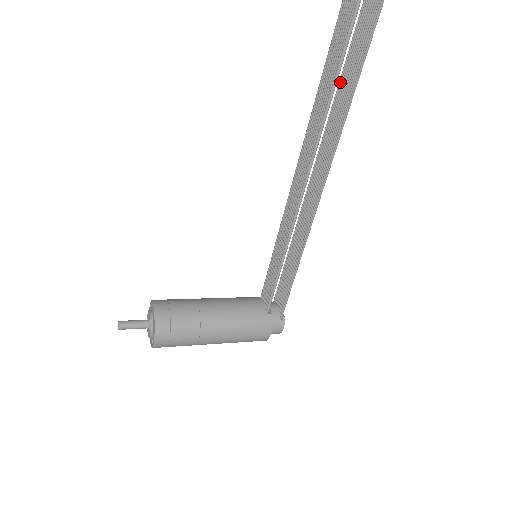
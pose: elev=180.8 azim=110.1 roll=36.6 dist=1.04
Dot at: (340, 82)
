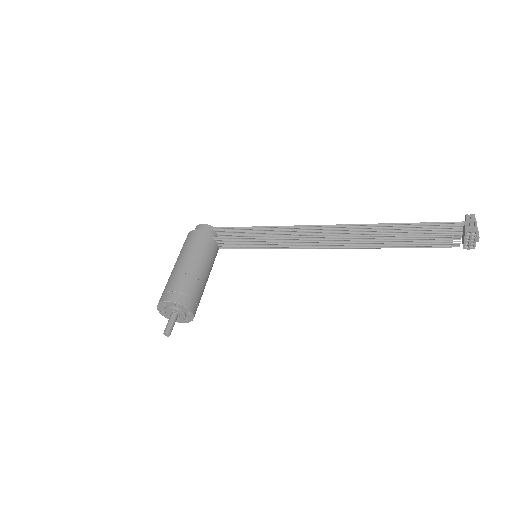
Dot at: (390, 225)
